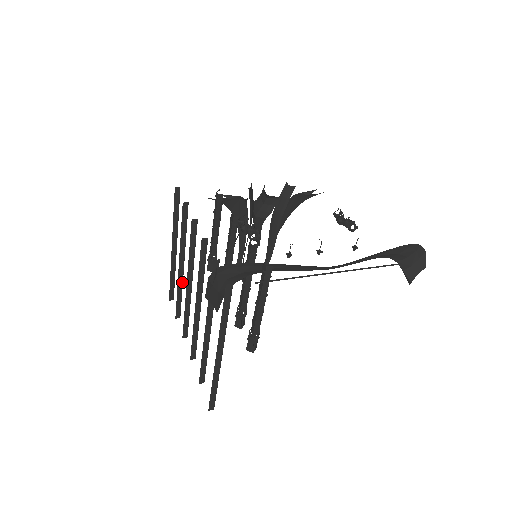
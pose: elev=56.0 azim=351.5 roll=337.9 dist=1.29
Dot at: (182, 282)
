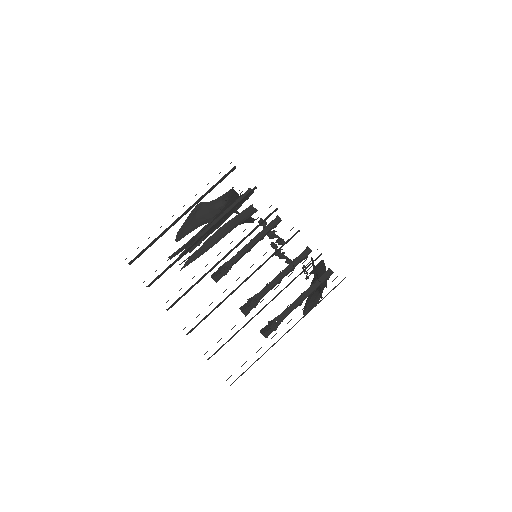
Dot at: (186, 252)
